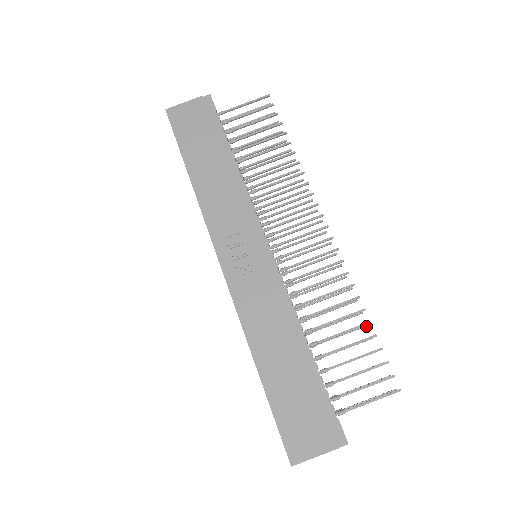
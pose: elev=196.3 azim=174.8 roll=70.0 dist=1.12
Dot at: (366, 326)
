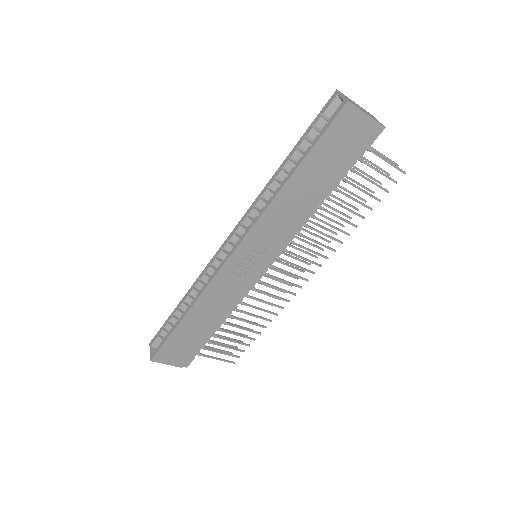
Dot at: occluded
